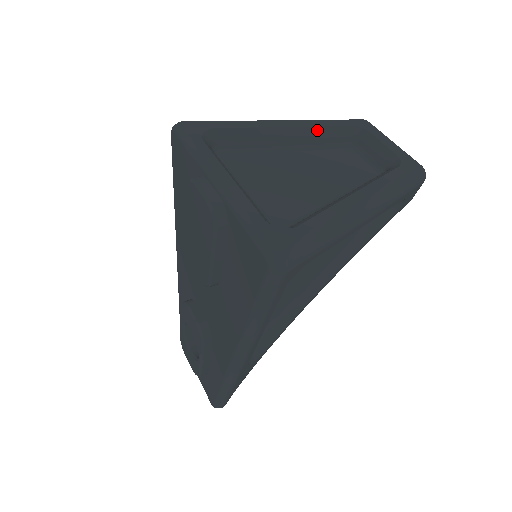
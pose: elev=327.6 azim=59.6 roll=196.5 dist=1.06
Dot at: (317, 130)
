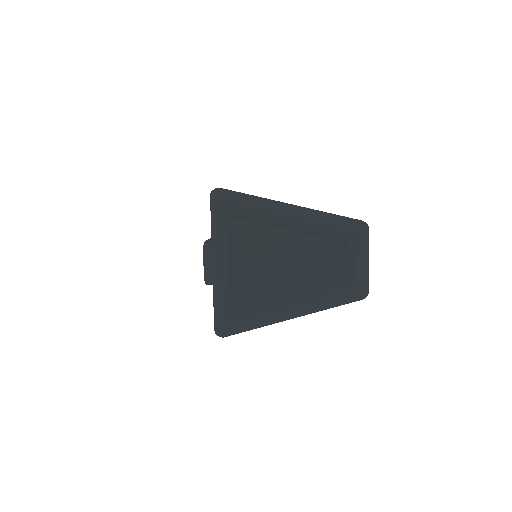
Dot at: (315, 229)
